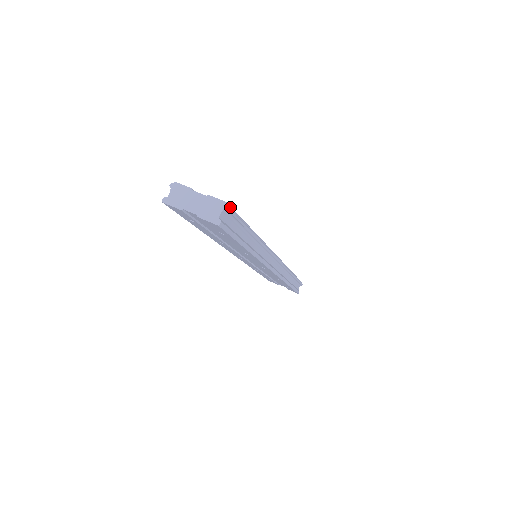
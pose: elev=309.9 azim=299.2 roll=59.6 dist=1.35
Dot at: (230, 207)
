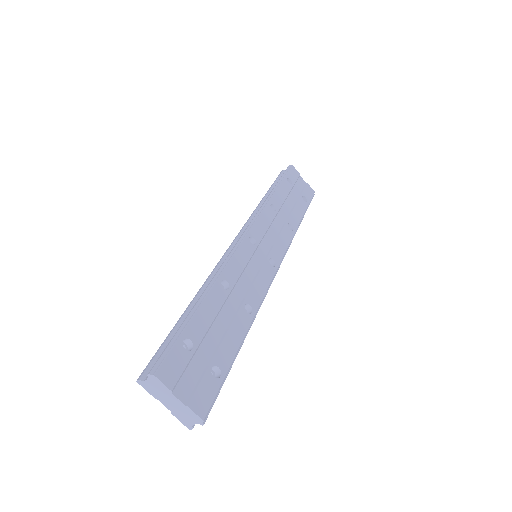
Dot at: (208, 411)
